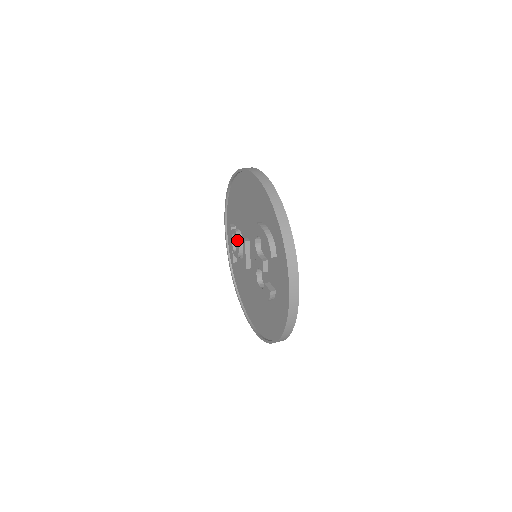
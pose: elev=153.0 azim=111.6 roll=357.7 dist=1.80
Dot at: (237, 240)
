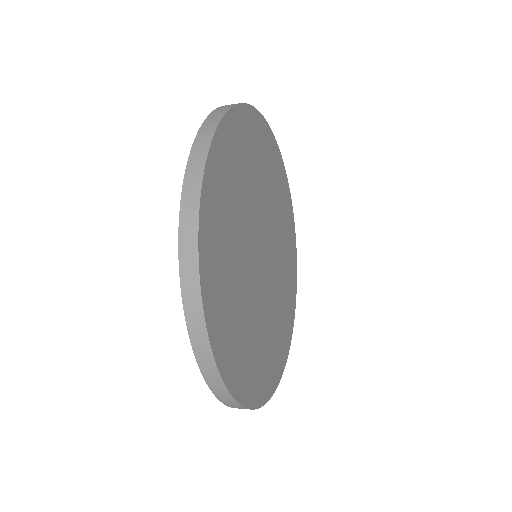
Dot at: occluded
